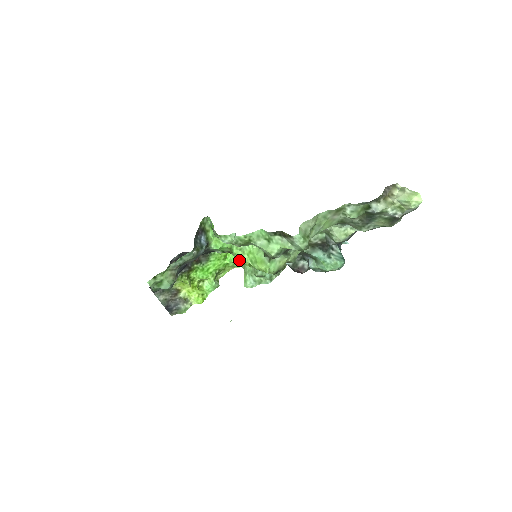
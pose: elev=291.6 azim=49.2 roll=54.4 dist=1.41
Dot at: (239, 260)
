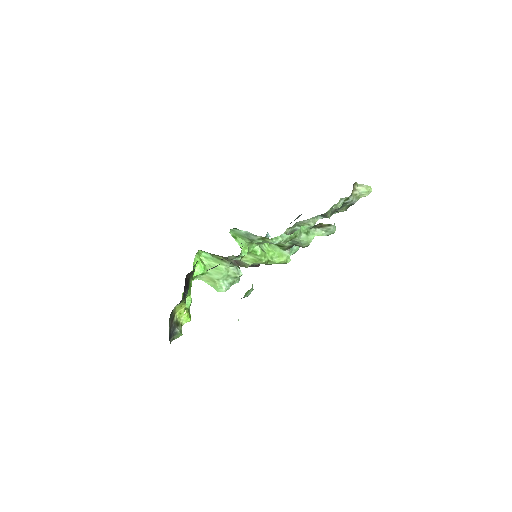
Dot at: (260, 260)
